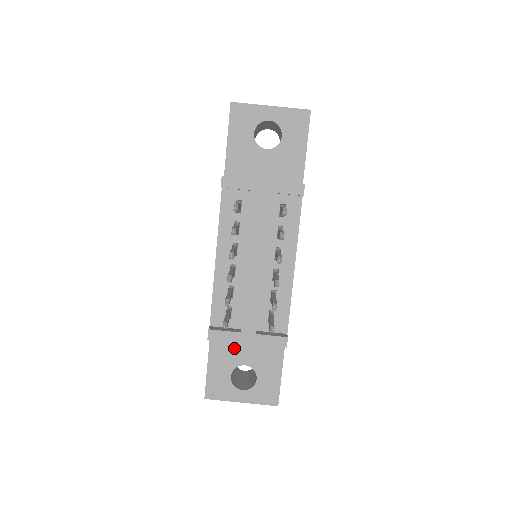
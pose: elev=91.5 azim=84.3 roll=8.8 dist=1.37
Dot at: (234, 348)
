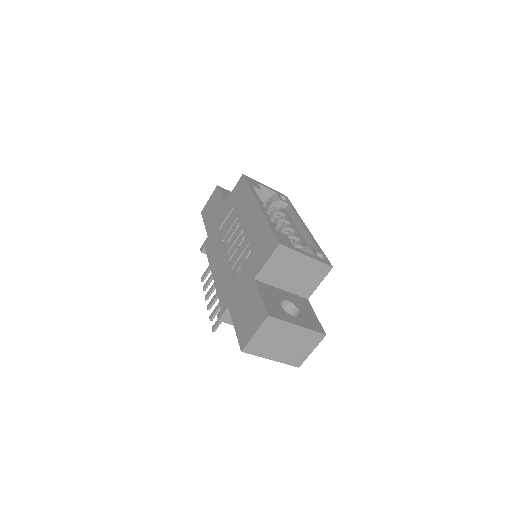
Dot at: occluded
